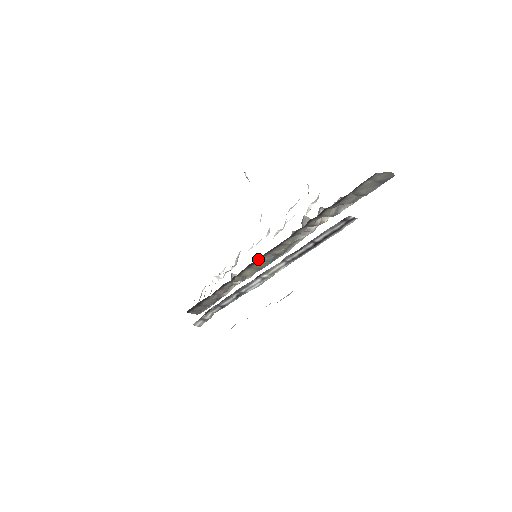
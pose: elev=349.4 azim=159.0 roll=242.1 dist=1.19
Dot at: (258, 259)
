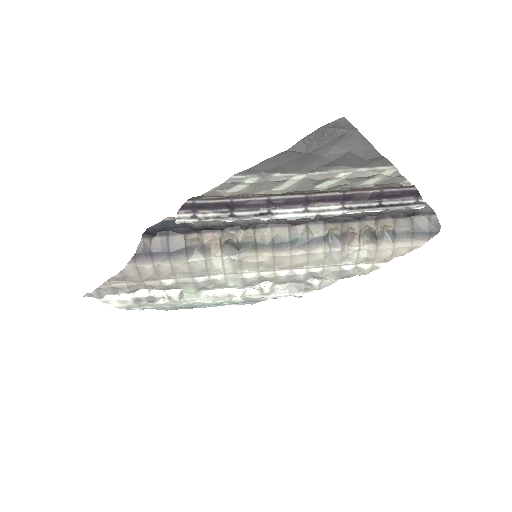
Dot at: (296, 220)
